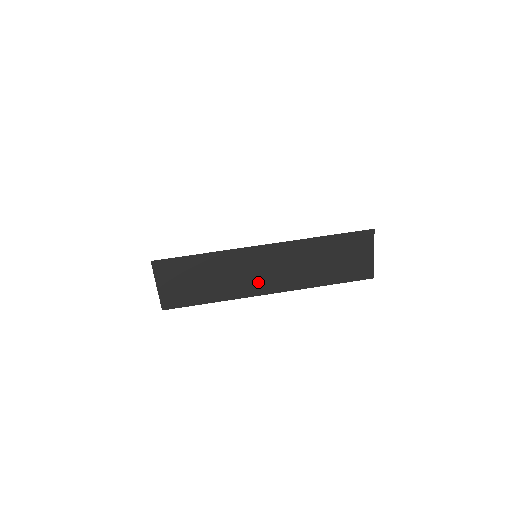
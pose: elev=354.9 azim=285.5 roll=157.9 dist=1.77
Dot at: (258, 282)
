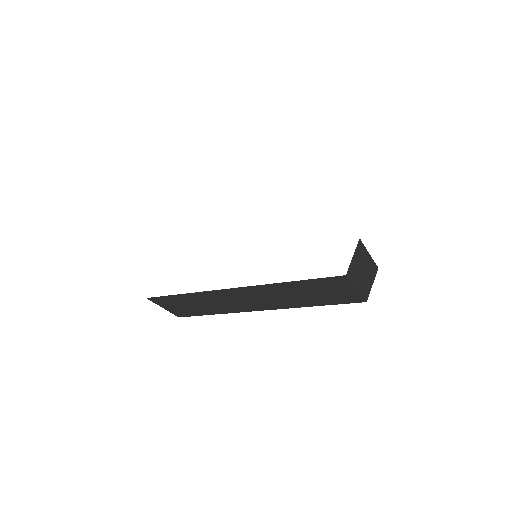
Dot at: (245, 305)
